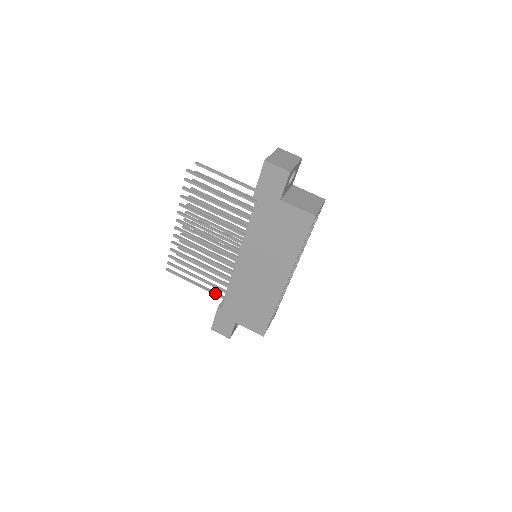
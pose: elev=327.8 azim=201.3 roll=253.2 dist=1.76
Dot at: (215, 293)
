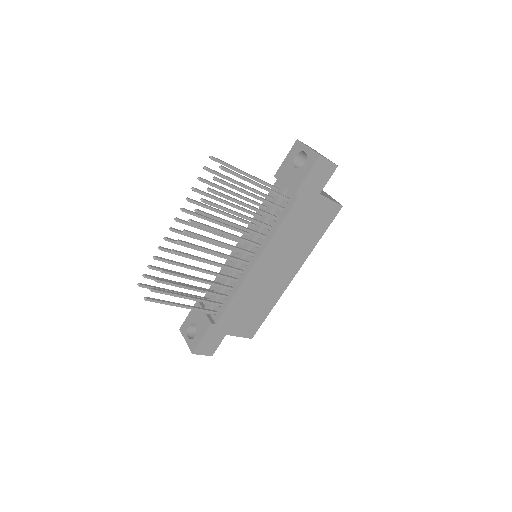
Dot at: (205, 310)
